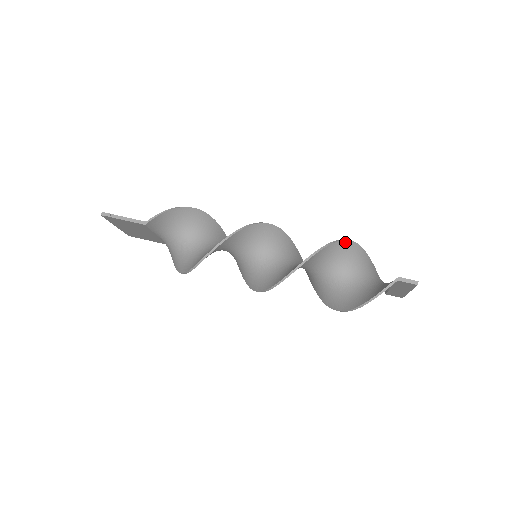
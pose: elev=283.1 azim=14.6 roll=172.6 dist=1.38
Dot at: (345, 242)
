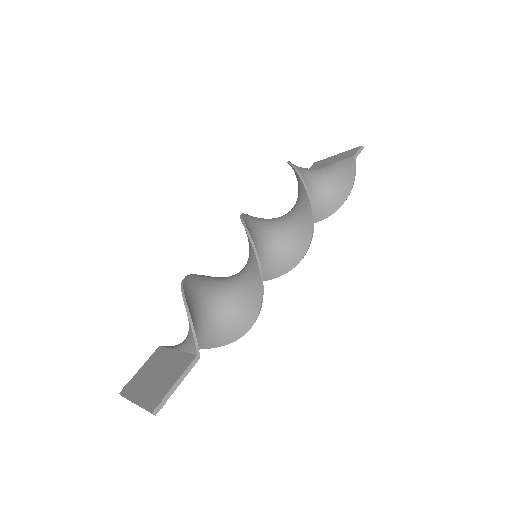
Dot at: (297, 170)
